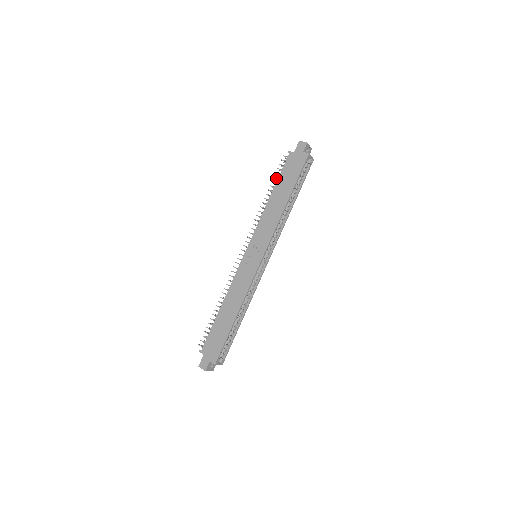
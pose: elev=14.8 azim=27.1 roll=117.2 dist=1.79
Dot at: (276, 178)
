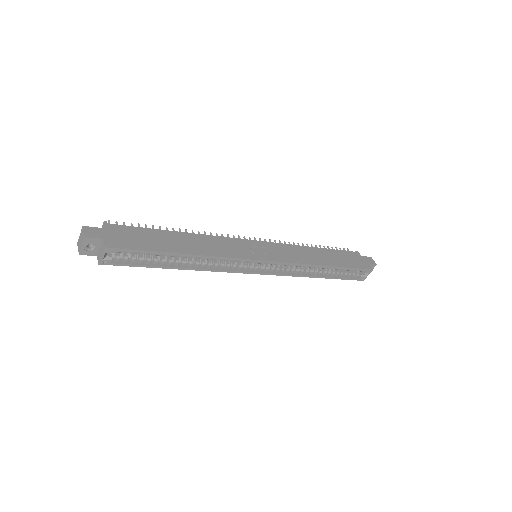
Dot at: occluded
